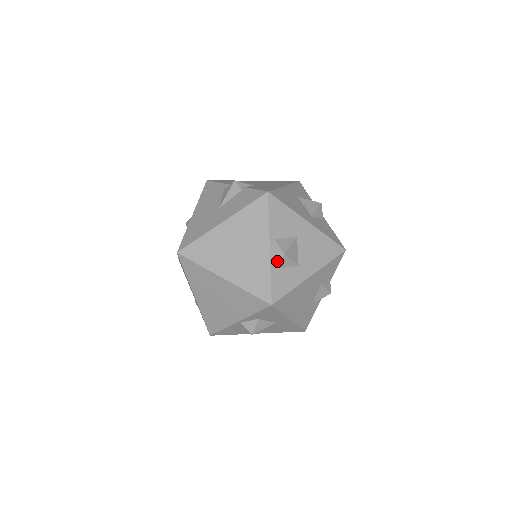
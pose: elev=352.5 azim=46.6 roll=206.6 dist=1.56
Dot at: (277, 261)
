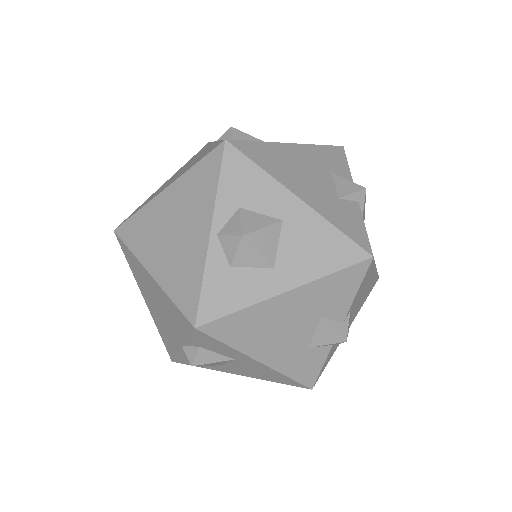
Dot at: (227, 138)
